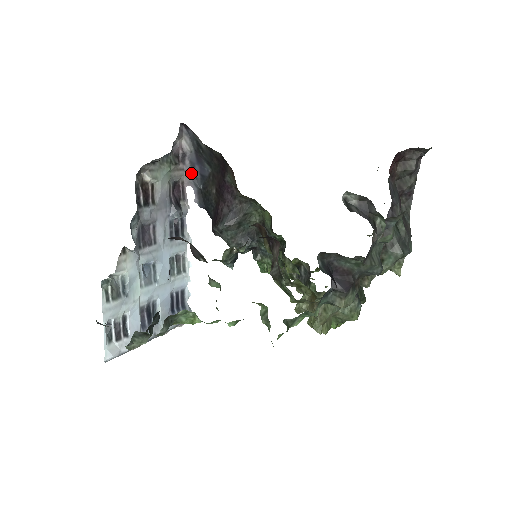
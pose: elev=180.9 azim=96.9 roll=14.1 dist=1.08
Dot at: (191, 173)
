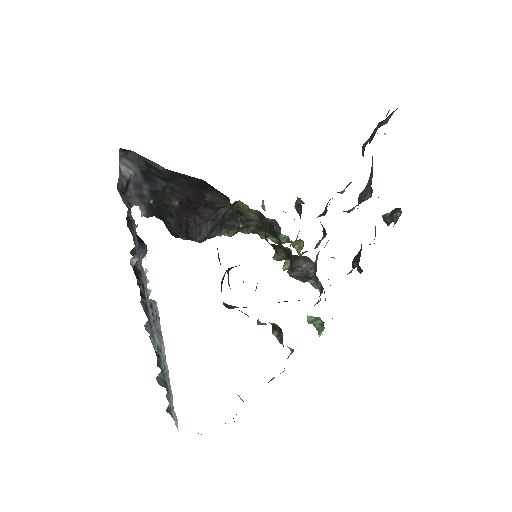
Dot at: (136, 194)
